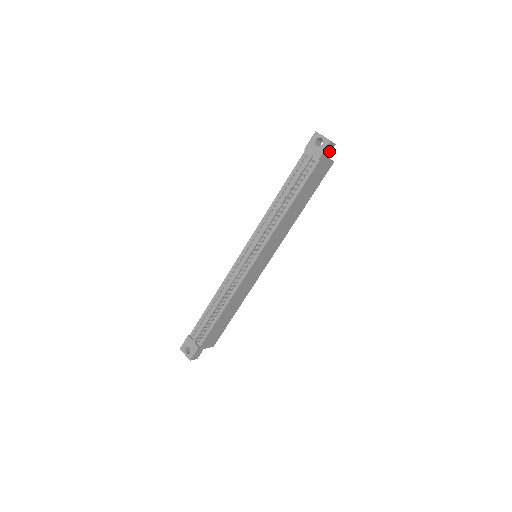
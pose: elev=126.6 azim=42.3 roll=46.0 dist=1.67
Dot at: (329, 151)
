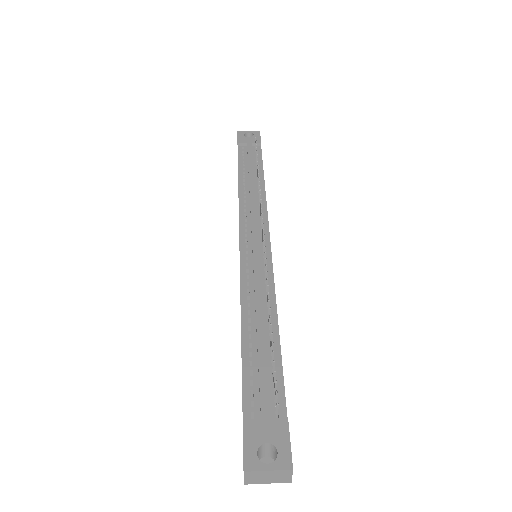
Dot at: occluded
